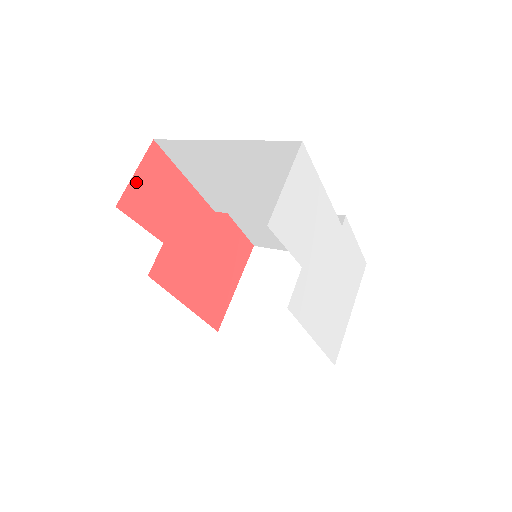
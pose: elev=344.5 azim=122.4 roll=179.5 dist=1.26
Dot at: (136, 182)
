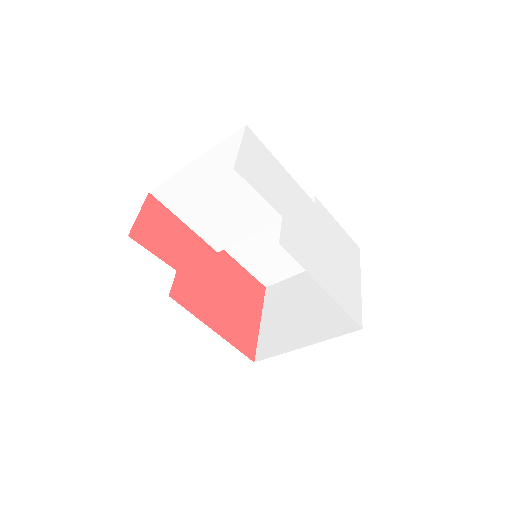
Dot at: (141, 220)
